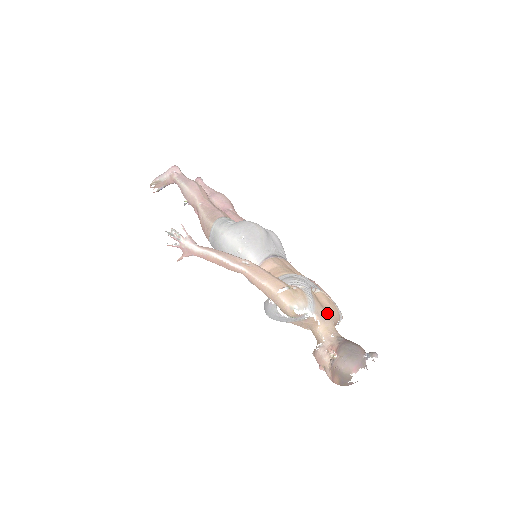
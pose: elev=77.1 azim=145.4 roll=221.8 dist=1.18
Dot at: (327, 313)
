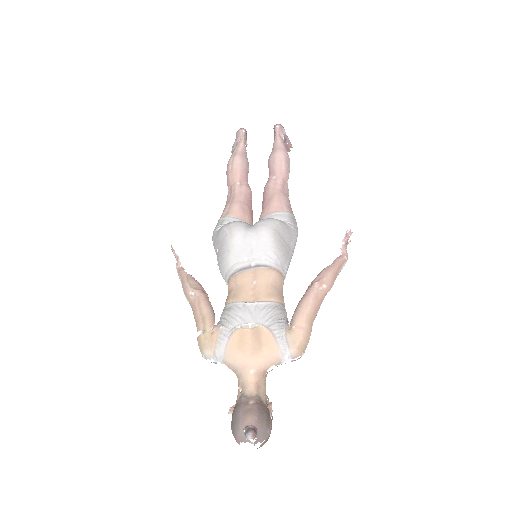
Dot at: (245, 360)
